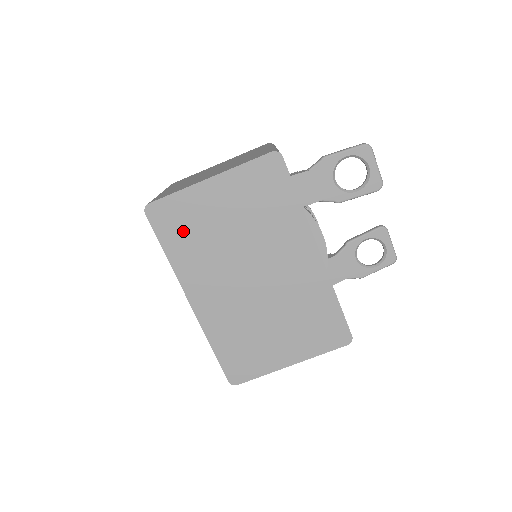
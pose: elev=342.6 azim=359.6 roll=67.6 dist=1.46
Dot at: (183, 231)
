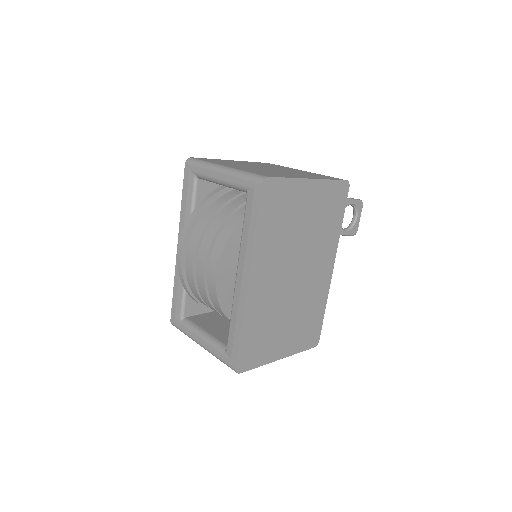
Dot at: (276, 214)
